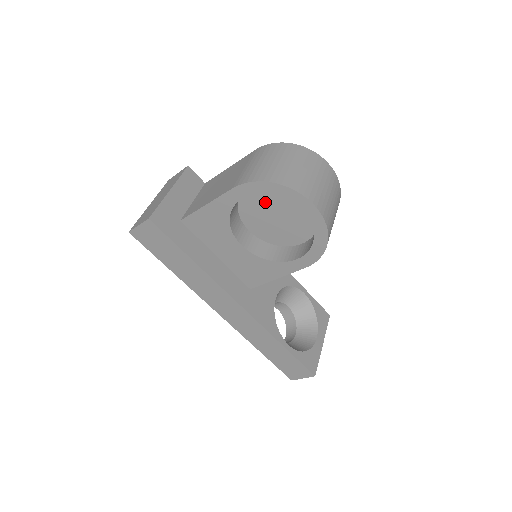
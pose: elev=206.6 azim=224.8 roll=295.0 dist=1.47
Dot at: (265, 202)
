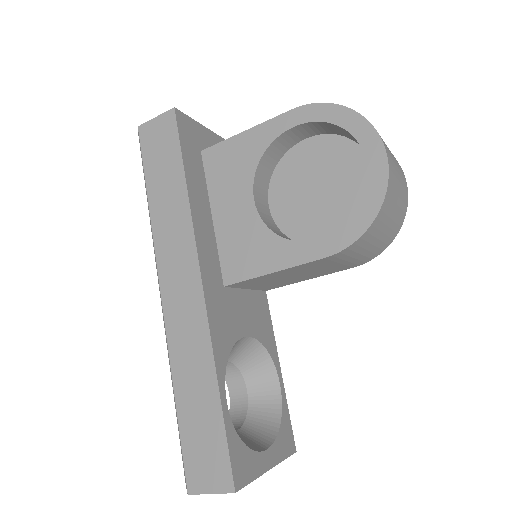
Dot at: (312, 167)
